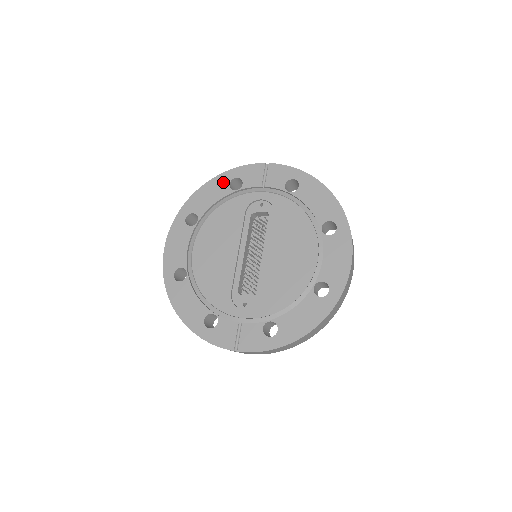
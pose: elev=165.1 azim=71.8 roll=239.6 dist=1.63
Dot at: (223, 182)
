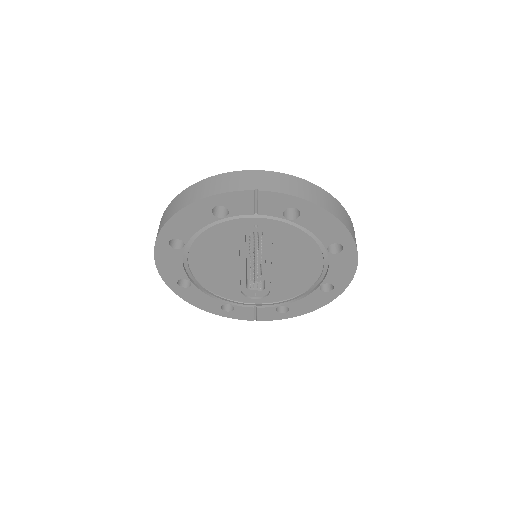
Dot at: (202, 210)
